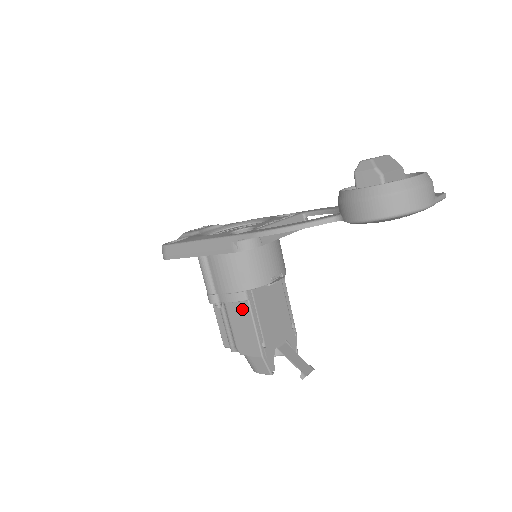
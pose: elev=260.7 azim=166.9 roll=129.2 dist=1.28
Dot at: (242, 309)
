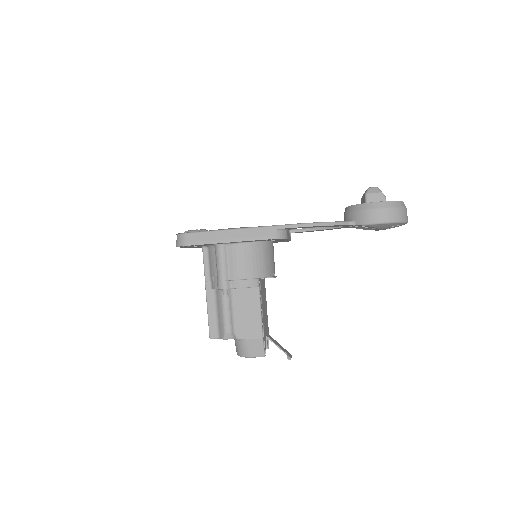
Dot at: (250, 295)
